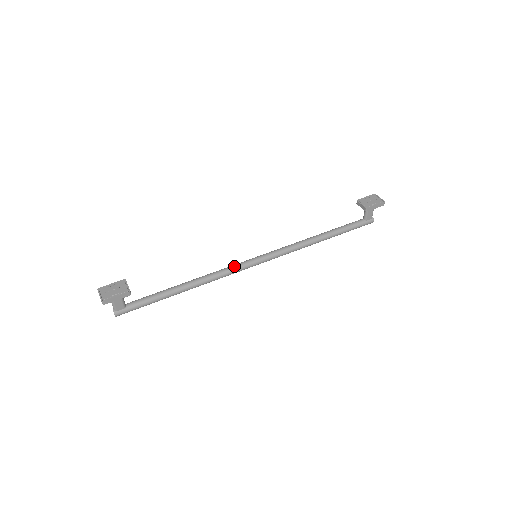
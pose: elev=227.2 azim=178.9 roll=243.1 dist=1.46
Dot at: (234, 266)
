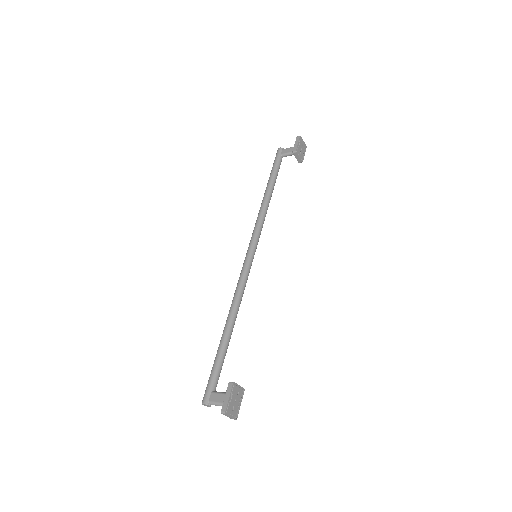
Dot at: (247, 278)
